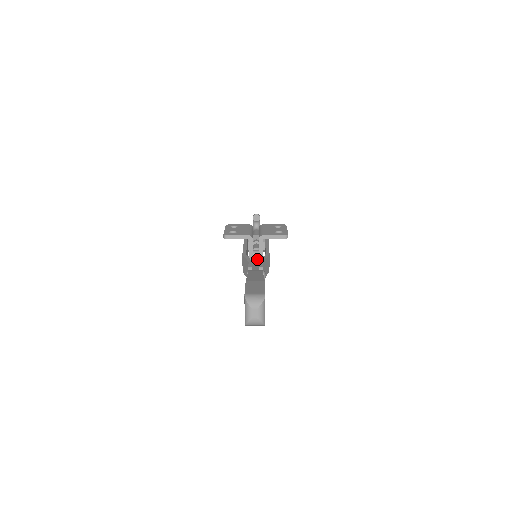
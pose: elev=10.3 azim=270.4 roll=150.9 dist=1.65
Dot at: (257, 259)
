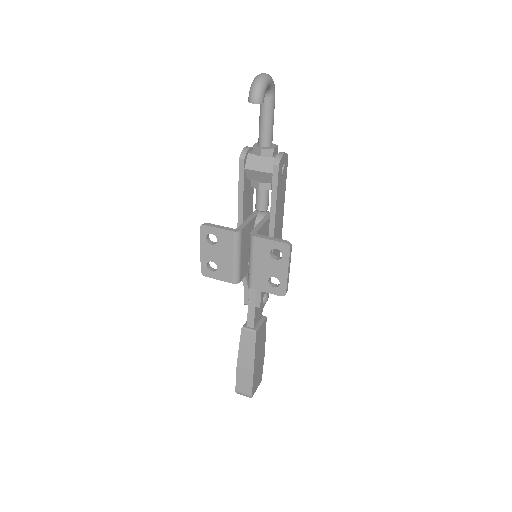
Dot at: occluded
